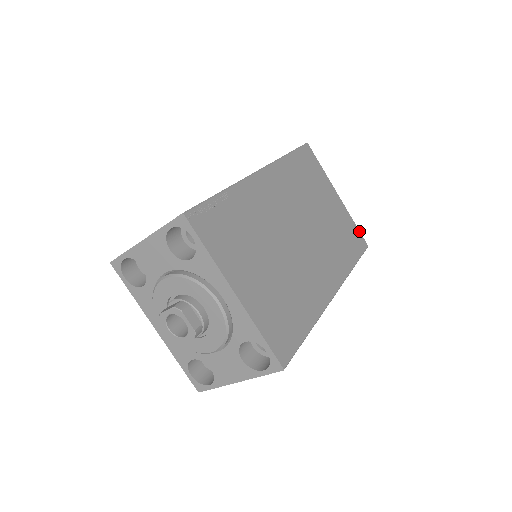
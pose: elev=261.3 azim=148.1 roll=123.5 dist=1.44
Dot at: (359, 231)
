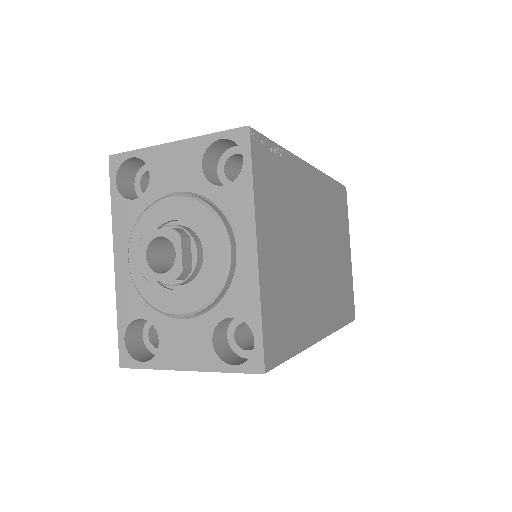
Dot at: occluded
